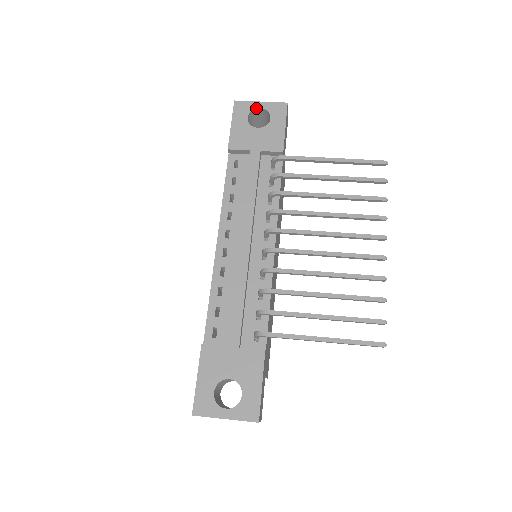
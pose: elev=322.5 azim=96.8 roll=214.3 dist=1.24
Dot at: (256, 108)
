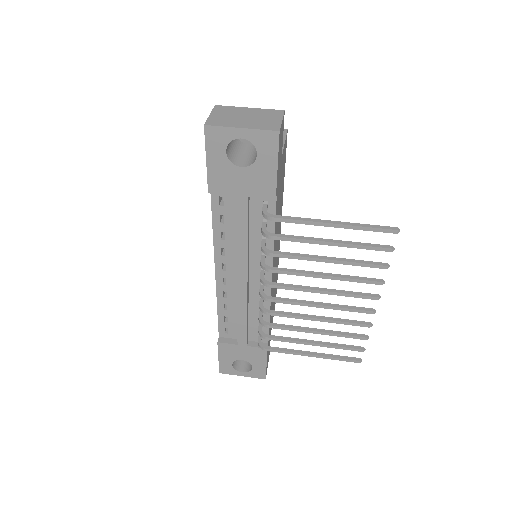
Dot at: (236, 138)
